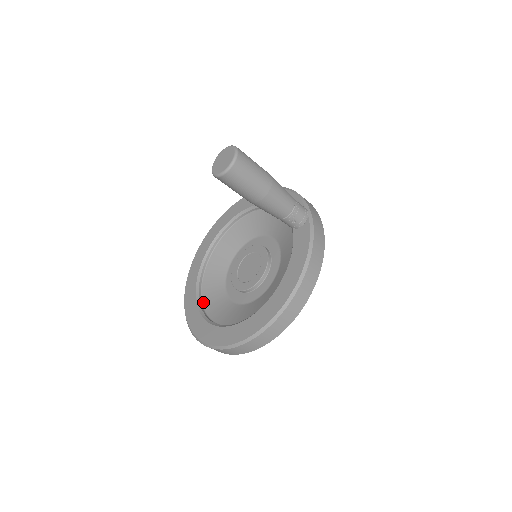
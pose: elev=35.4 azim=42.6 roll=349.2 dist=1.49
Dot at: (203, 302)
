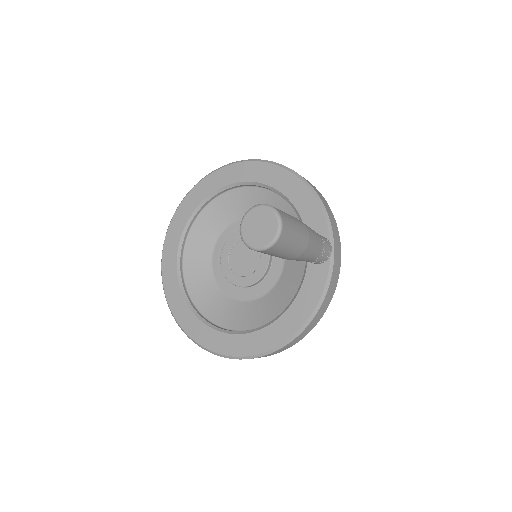
Dot at: (184, 270)
